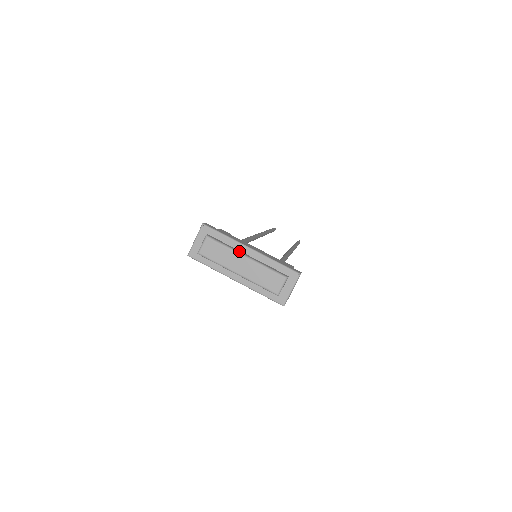
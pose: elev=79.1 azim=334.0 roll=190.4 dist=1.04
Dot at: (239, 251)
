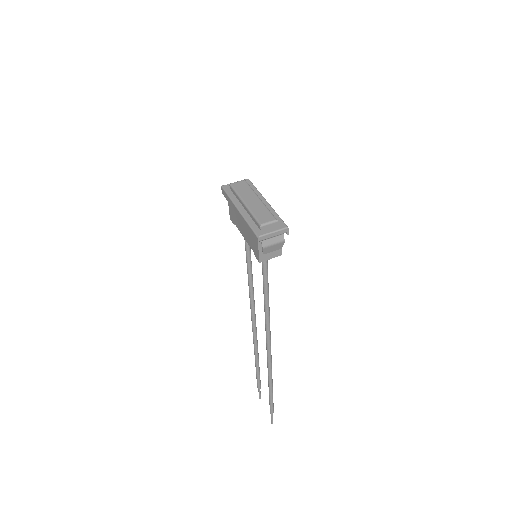
Dot at: (258, 197)
